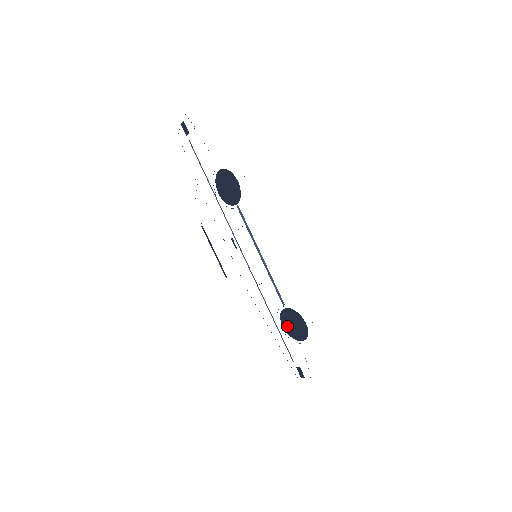
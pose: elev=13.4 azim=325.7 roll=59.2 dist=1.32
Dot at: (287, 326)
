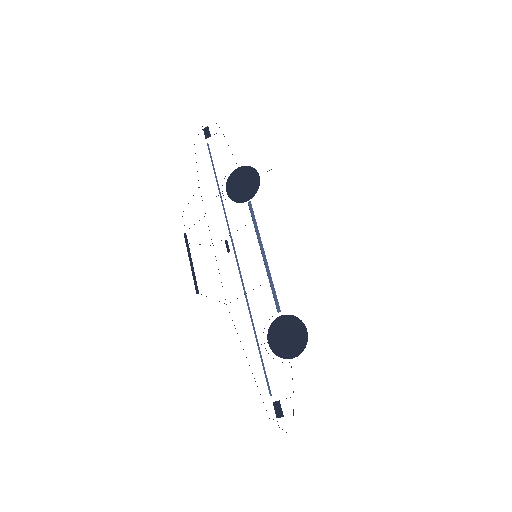
Dot at: (276, 341)
